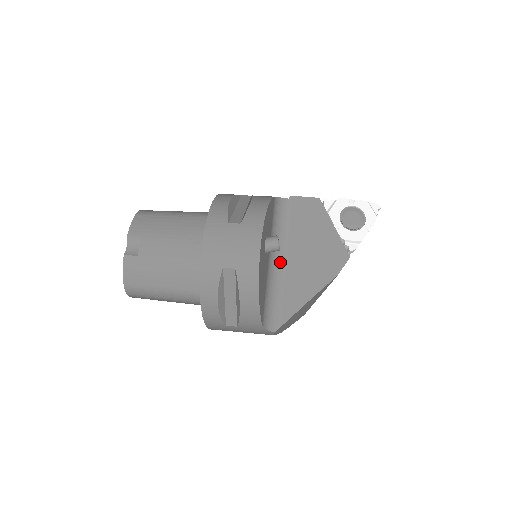
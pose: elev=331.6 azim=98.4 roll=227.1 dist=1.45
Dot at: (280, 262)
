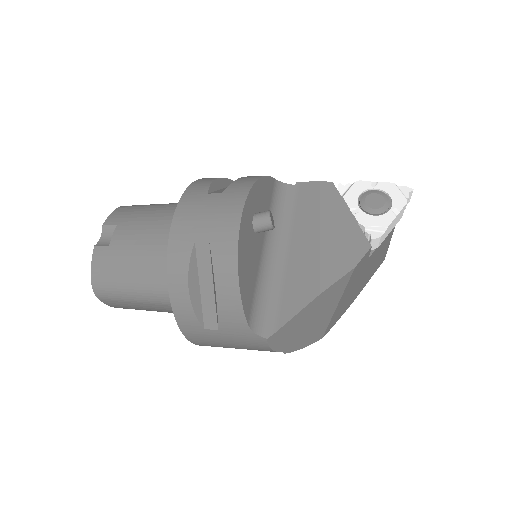
Dot at: (280, 253)
